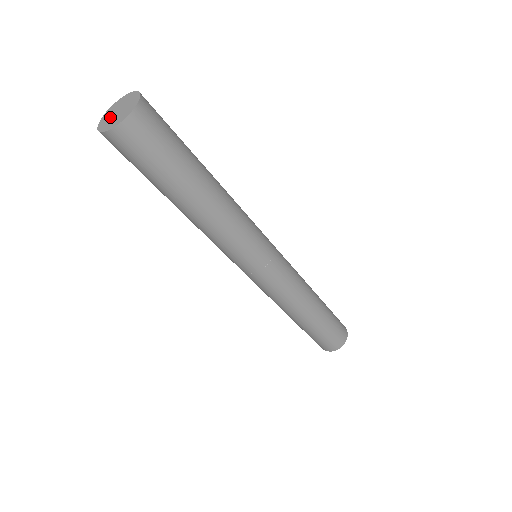
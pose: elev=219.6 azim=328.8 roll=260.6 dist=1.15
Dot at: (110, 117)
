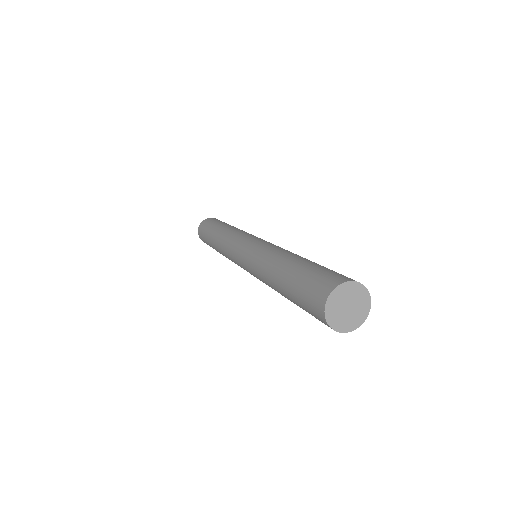
Dot at: (340, 307)
